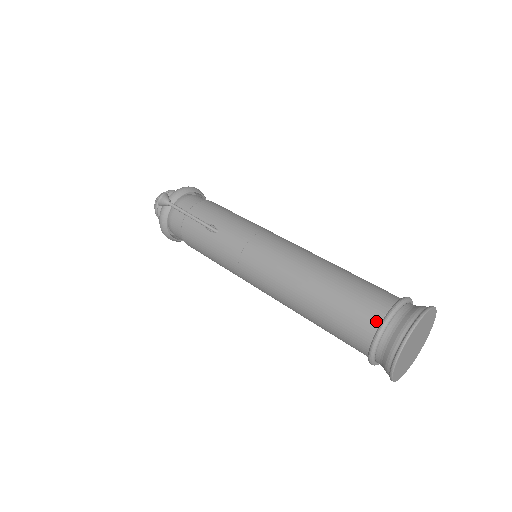
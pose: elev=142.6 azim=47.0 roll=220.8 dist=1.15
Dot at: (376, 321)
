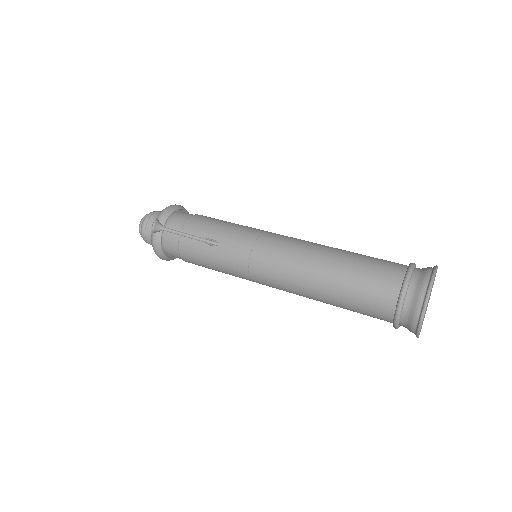
Dot at: (395, 292)
